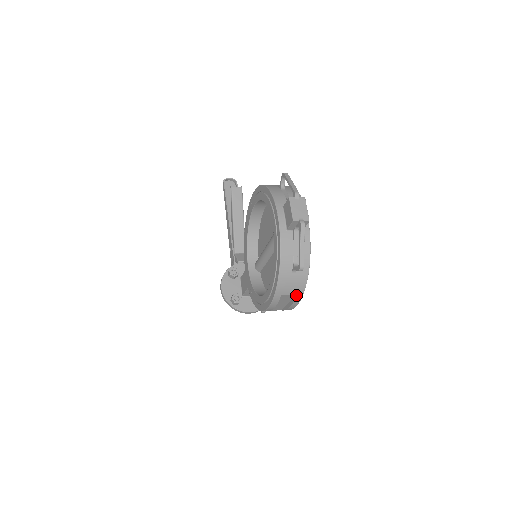
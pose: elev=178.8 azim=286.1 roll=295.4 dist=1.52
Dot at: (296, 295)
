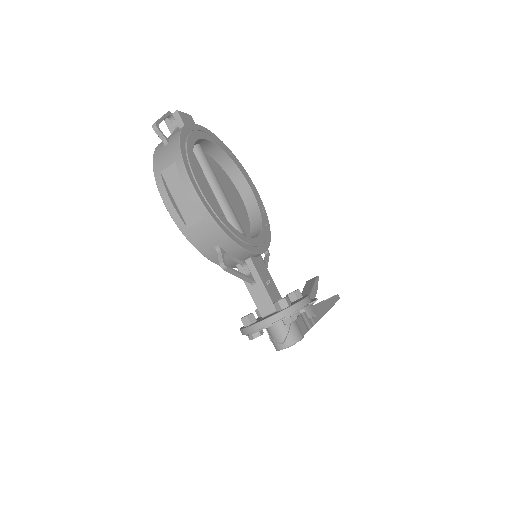
Dot at: (176, 164)
